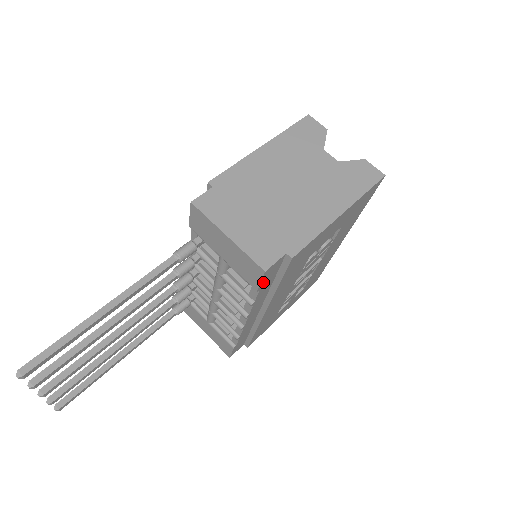
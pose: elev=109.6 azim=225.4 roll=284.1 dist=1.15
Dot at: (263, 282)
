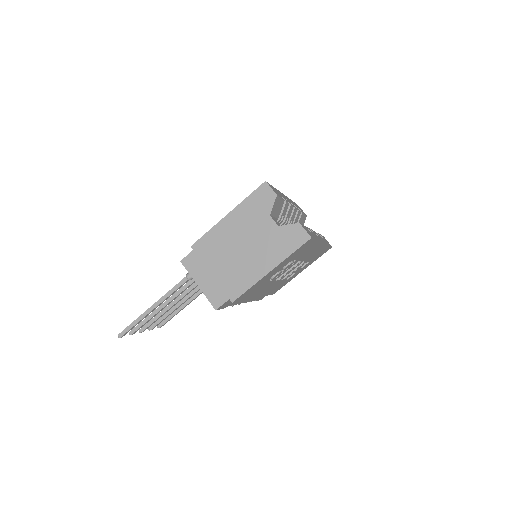
Dot at: (225, 306)
